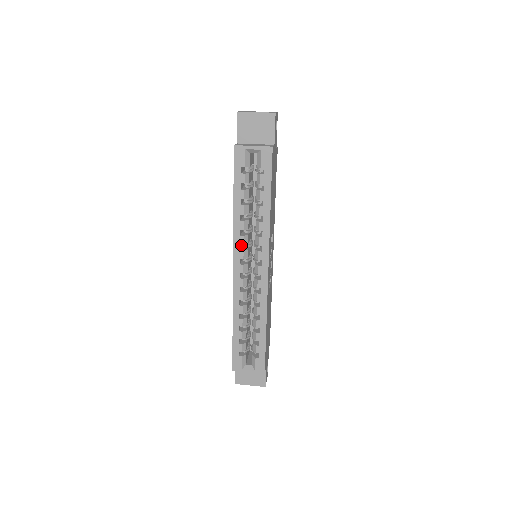
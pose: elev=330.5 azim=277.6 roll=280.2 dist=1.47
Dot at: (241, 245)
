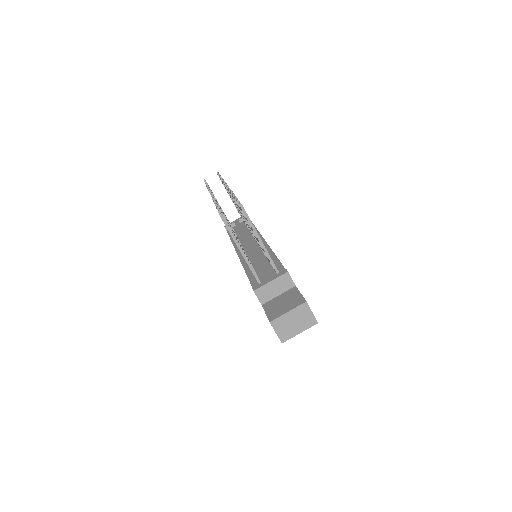
Dot at: occluded
